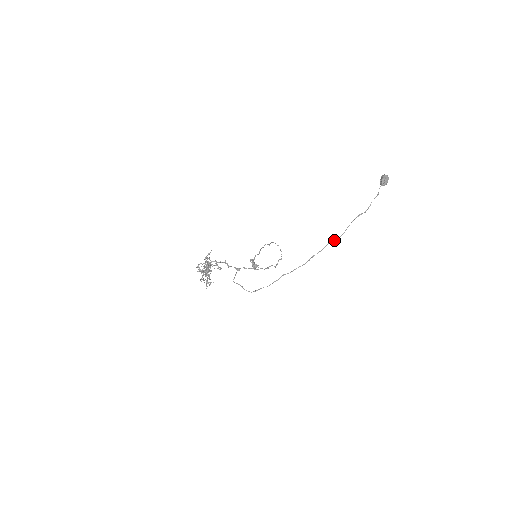
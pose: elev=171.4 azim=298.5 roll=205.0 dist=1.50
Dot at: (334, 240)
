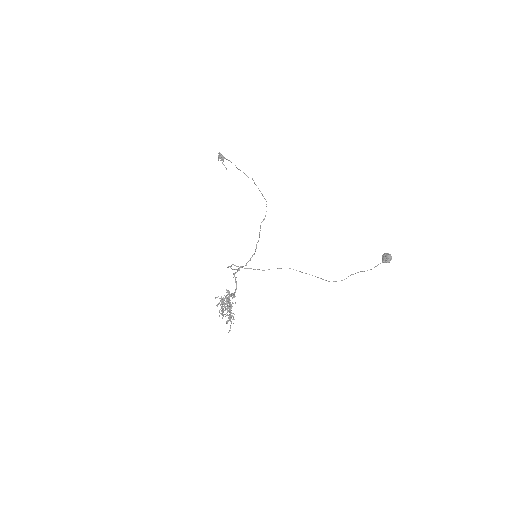
Dot at: occluded
